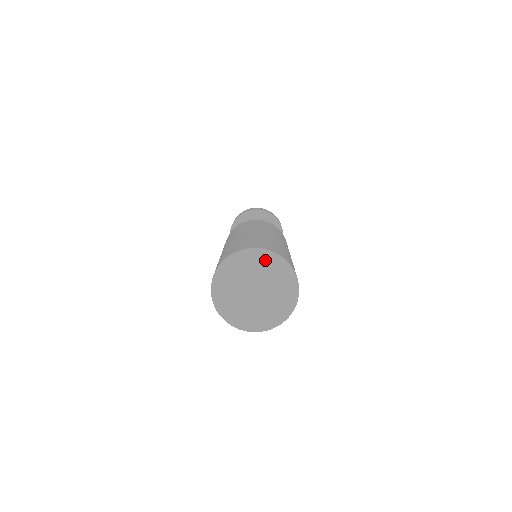
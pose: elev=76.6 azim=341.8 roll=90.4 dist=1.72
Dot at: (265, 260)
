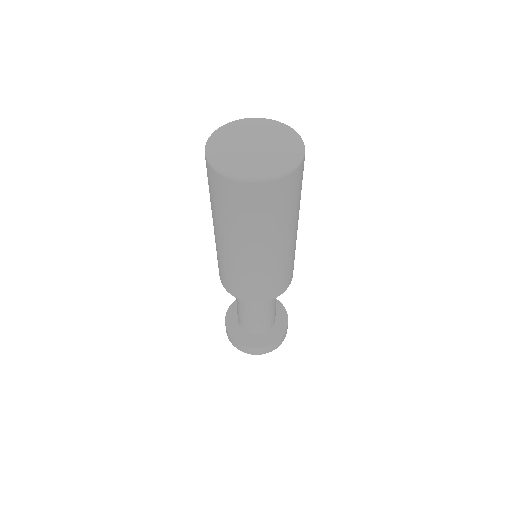
Dot at: (292, 139)
